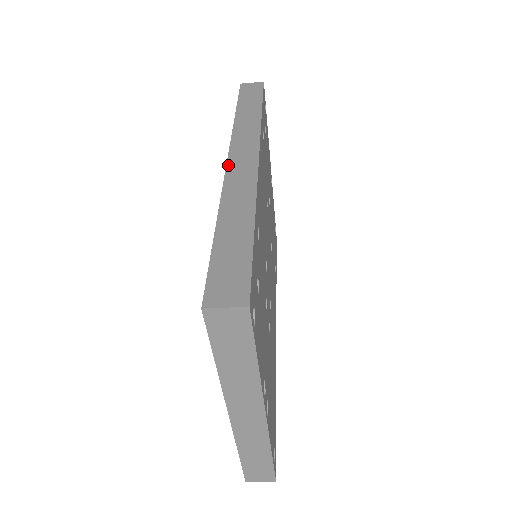
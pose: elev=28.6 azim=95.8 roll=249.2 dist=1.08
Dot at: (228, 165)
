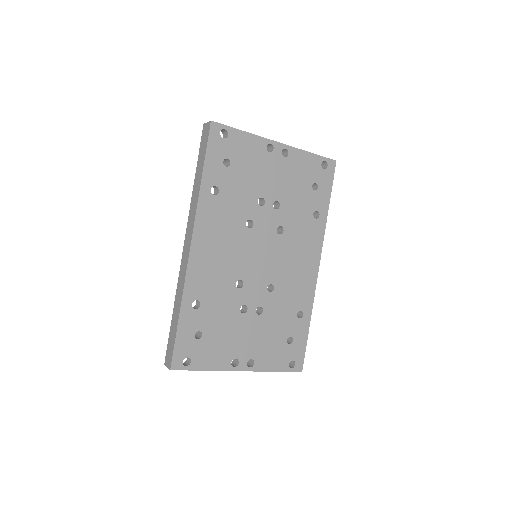
Dot at: (182, 255)
